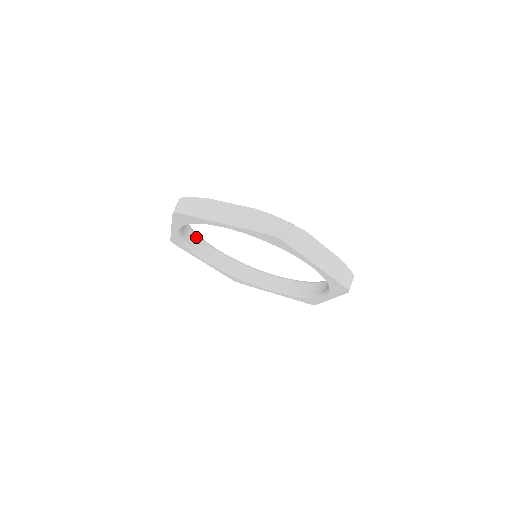
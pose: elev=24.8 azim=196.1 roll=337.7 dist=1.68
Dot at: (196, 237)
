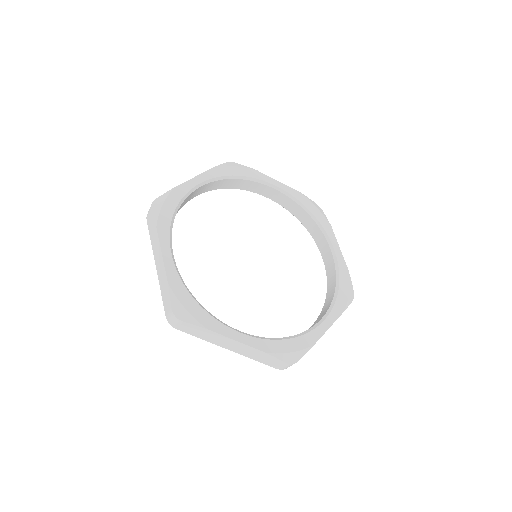
Dot at: (243, 180)
